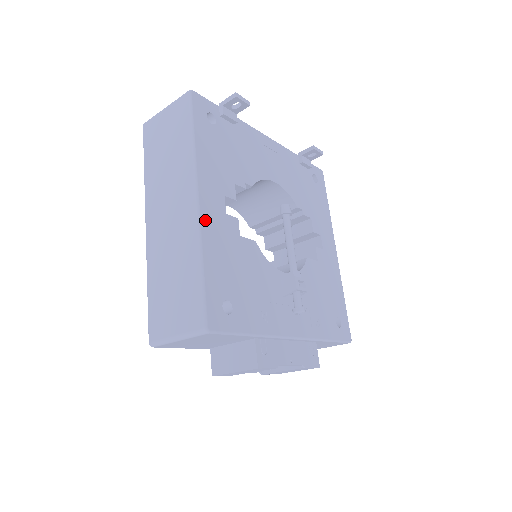
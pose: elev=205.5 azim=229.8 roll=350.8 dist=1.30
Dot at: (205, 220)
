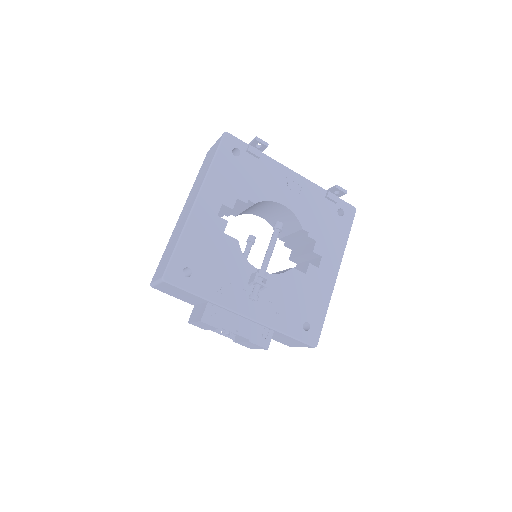
Dot at: (195, 215)
